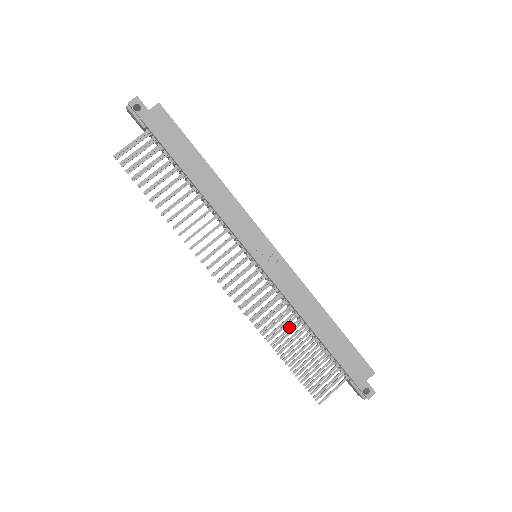
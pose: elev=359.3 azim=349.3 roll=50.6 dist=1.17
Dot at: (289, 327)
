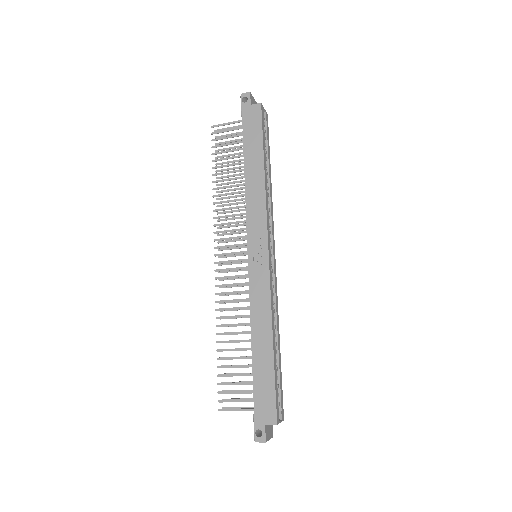
Dot at: occluded
